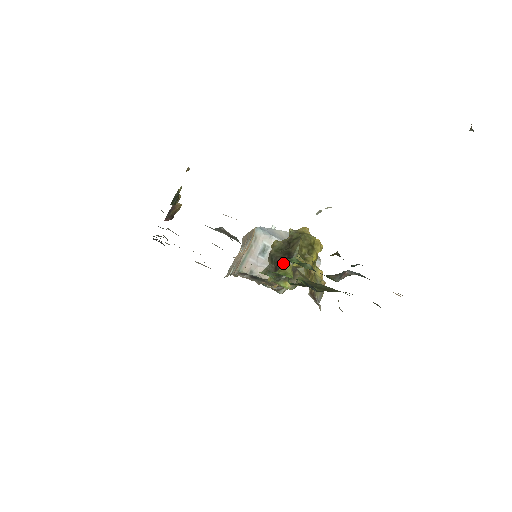
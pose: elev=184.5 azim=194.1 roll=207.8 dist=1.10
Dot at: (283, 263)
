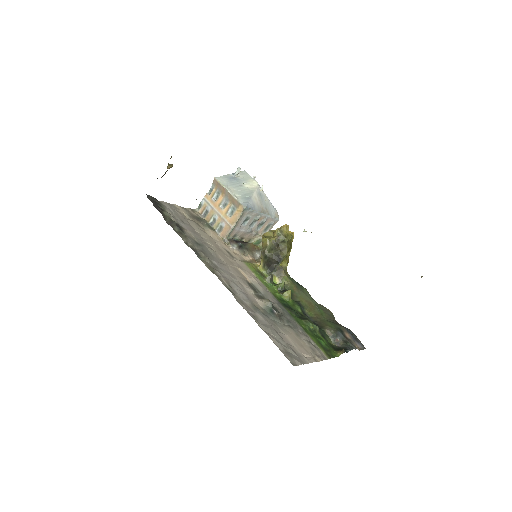
Dot at: (274, 263)
